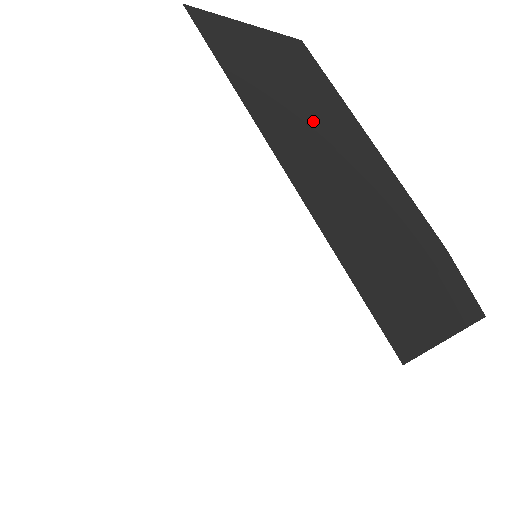
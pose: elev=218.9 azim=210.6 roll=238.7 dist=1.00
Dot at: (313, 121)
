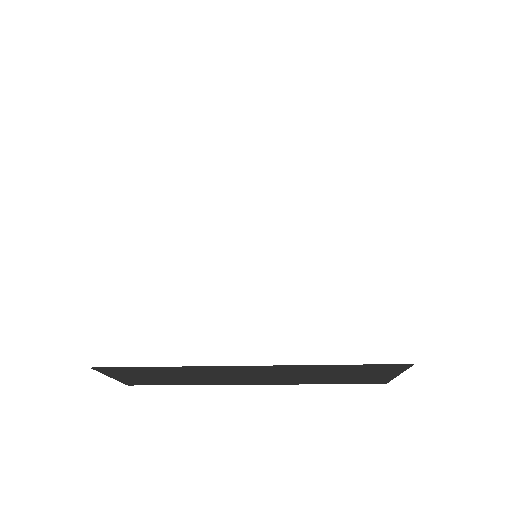
Dot at: occluded
